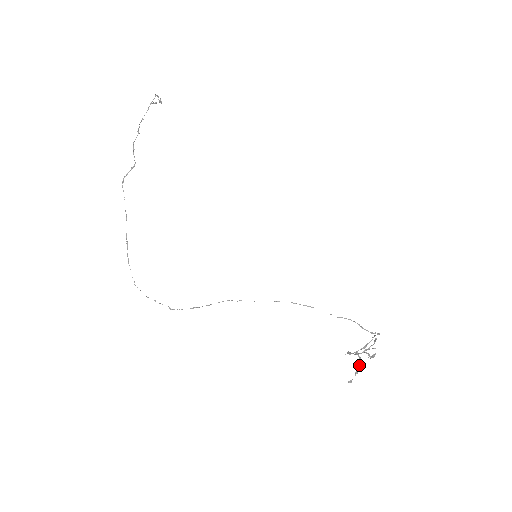
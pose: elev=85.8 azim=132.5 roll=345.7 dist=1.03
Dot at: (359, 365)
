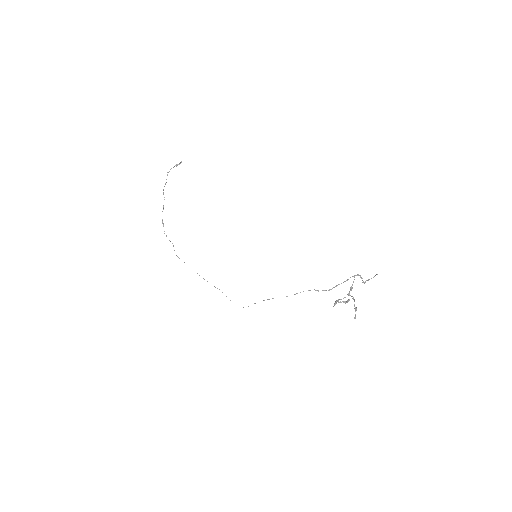
Dot at: (354, 304)
